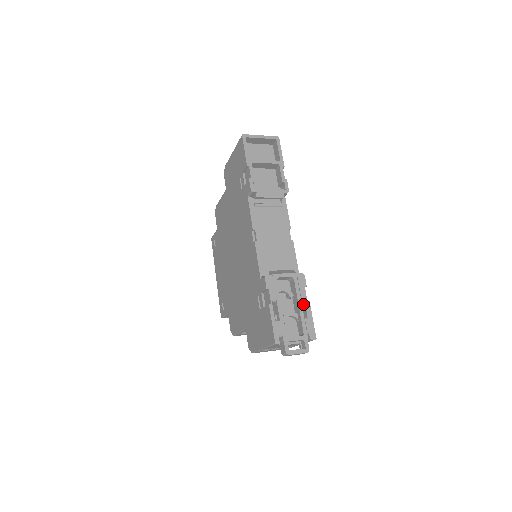
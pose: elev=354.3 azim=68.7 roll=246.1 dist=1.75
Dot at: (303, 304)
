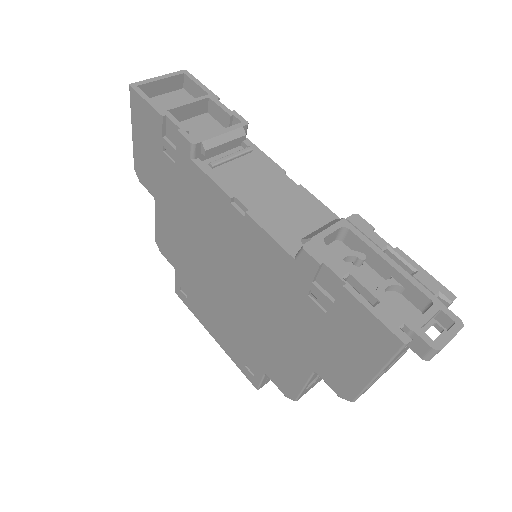
Dot at: occluded
